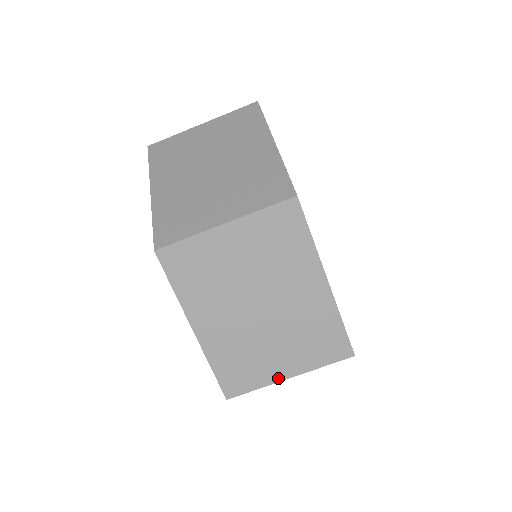
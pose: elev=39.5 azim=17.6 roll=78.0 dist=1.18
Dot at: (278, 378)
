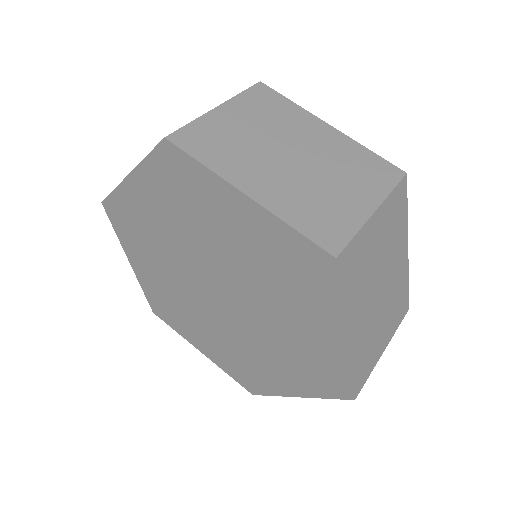
Dot at: (380, 355)
